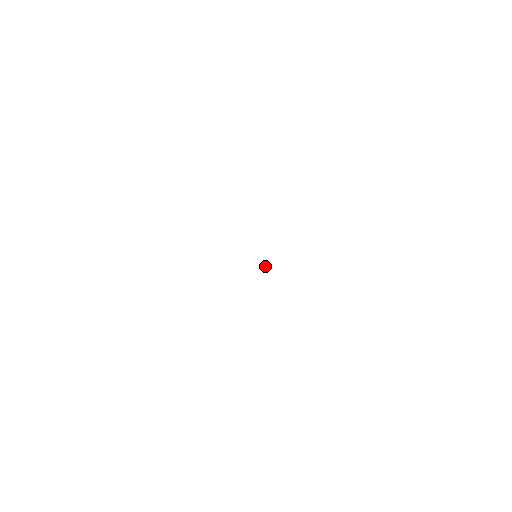
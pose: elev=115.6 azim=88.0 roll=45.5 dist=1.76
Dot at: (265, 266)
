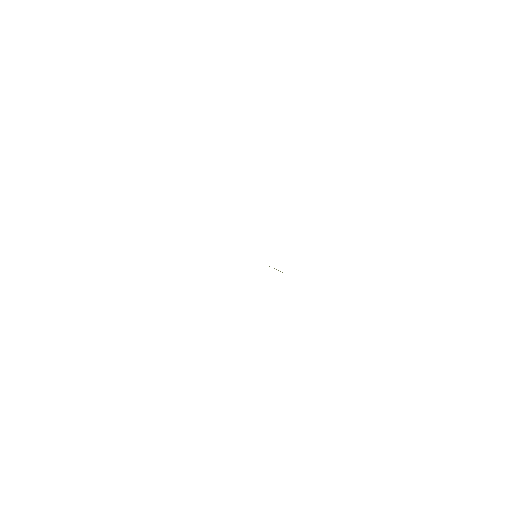
Dot at: occluded
